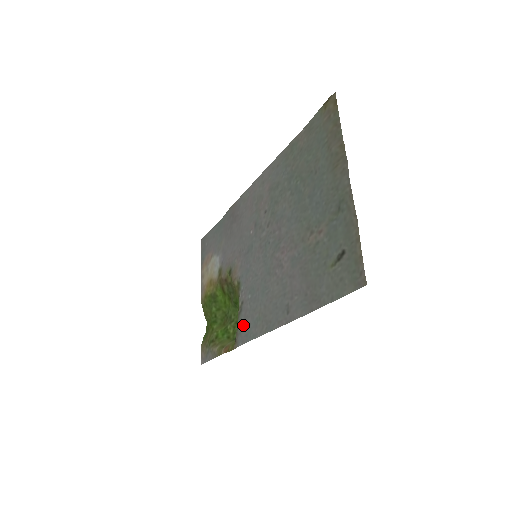
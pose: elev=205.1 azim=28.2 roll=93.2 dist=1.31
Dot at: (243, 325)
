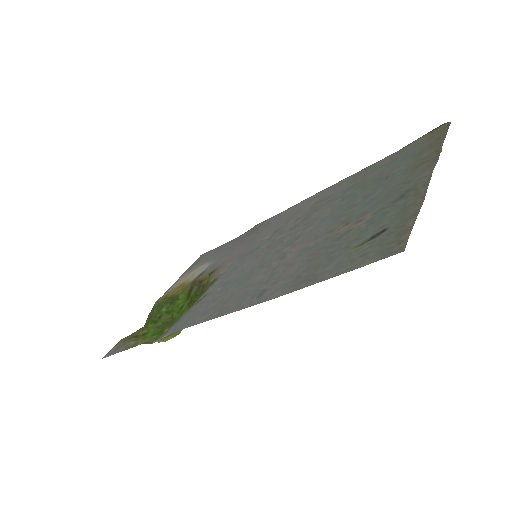
Dot at: (188, 315)
